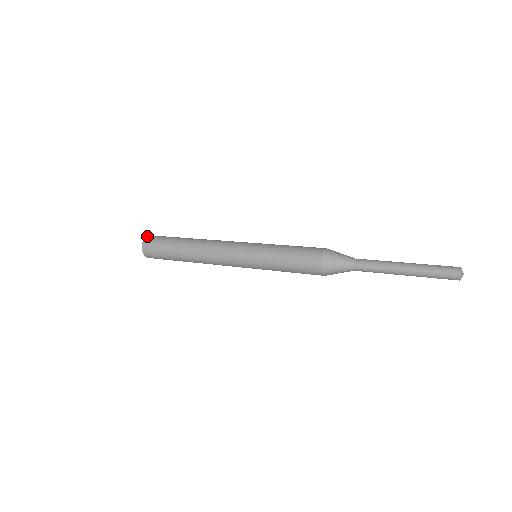
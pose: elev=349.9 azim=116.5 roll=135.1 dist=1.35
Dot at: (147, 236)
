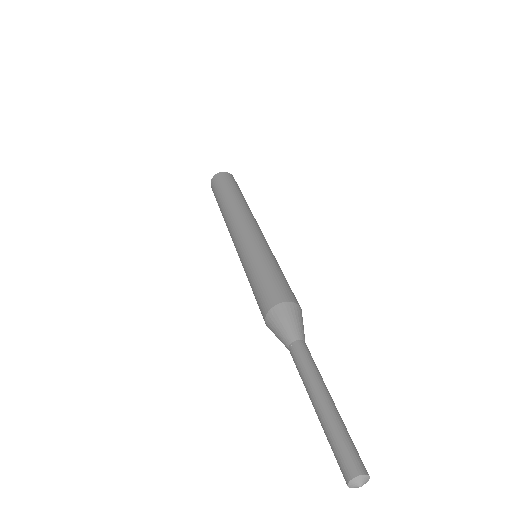
Dot at: (220, 172)
